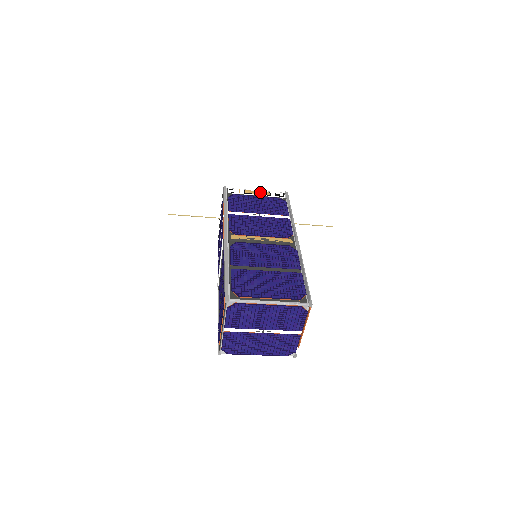
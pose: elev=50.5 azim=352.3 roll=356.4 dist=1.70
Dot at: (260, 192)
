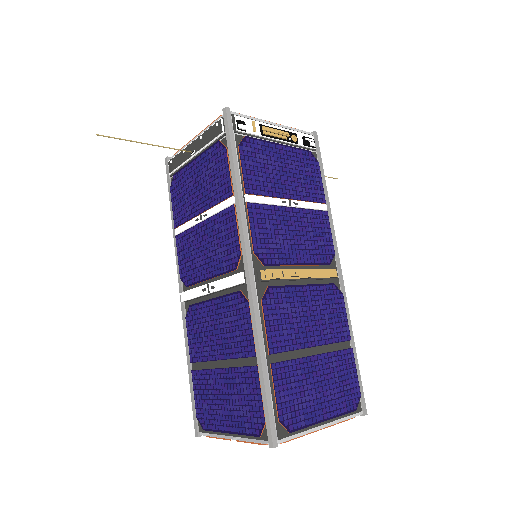
Dot at: (284, 134)
